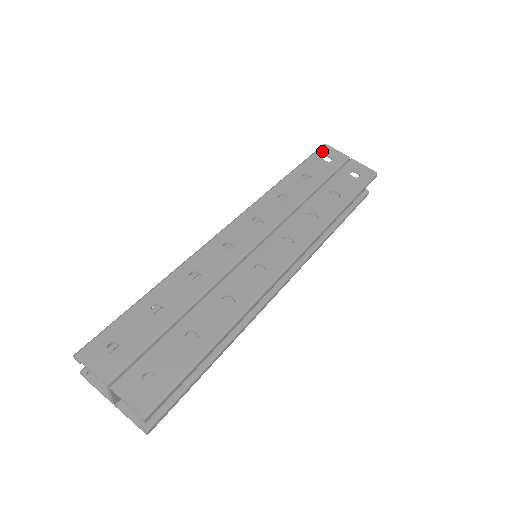
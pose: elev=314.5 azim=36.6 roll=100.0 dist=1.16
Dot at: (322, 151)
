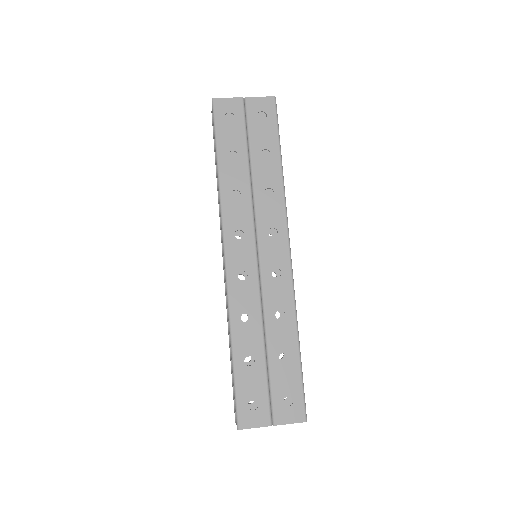
Dot at: (219, 111)
